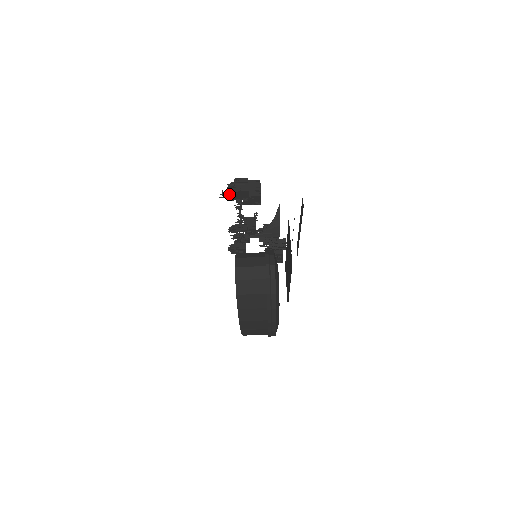
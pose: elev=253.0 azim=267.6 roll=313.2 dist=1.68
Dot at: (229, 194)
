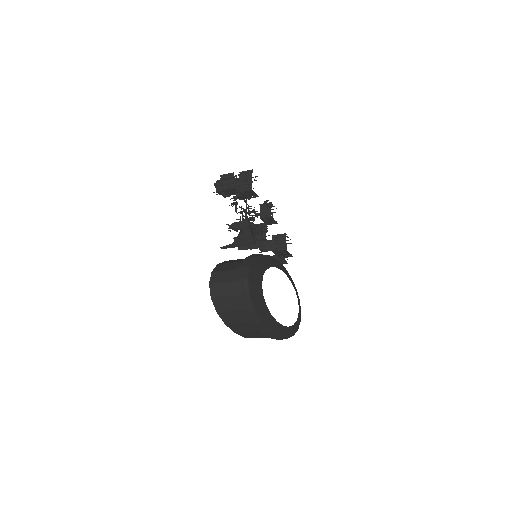
Dot at: occluded
